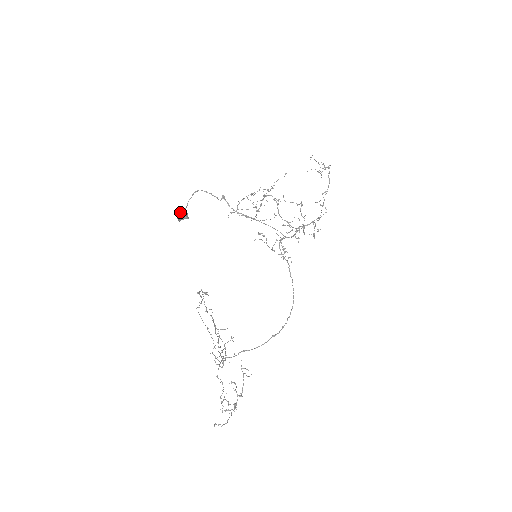
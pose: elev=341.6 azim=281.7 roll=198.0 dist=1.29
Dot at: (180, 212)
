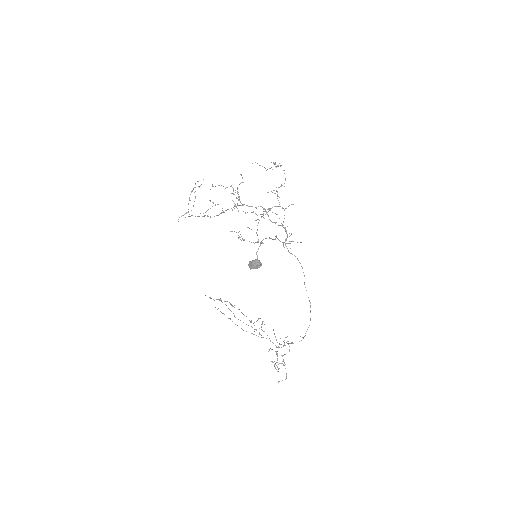
Dot at: (260, 264)
